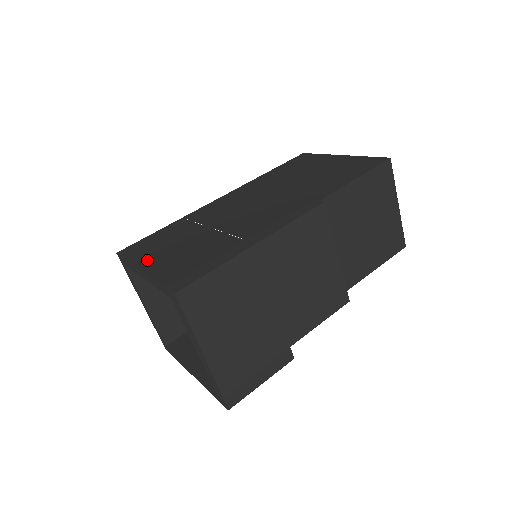
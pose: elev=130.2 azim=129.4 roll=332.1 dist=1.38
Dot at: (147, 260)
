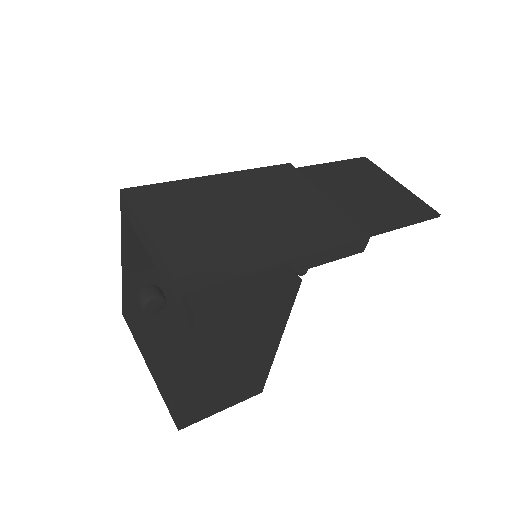
Dot at: occluded
